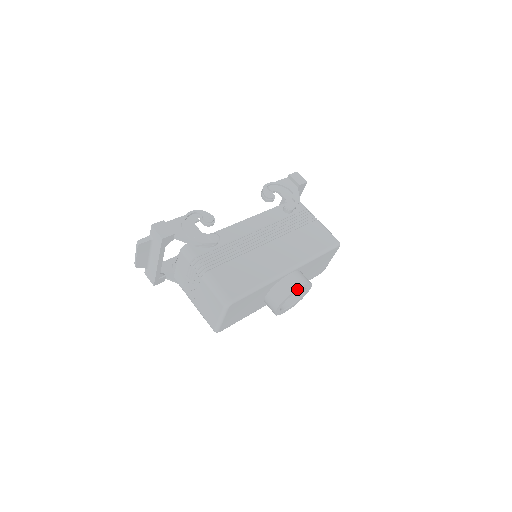
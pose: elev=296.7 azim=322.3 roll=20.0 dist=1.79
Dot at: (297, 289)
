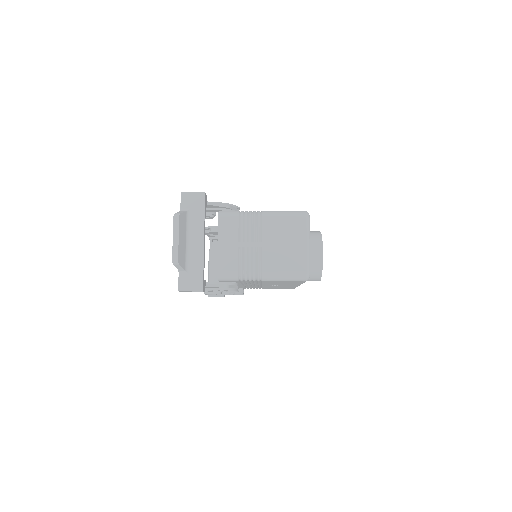
Dot at: occluded
